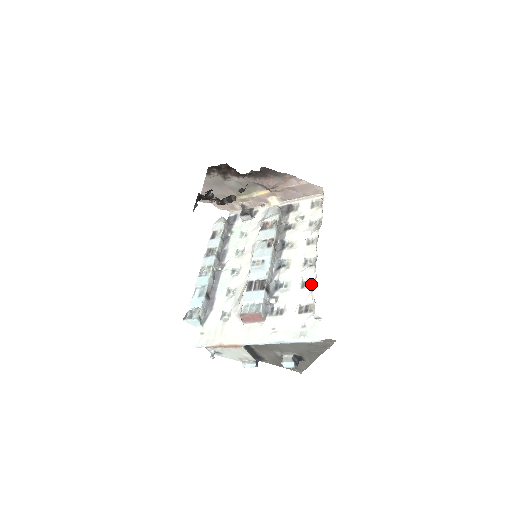
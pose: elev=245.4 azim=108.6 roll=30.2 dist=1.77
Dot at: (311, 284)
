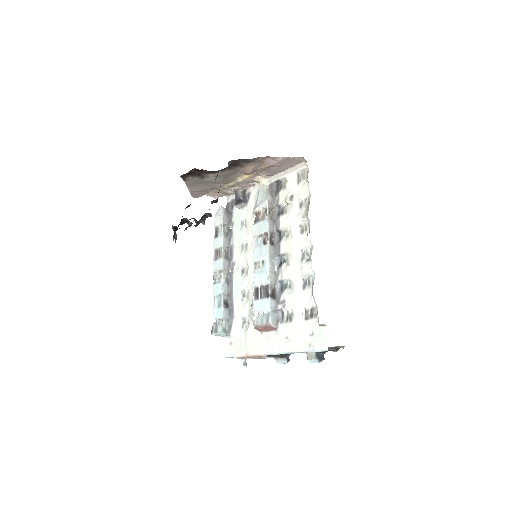
Dot at: (311, 283)
